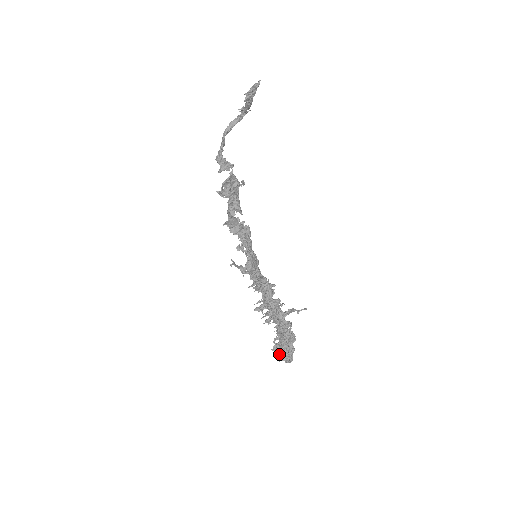
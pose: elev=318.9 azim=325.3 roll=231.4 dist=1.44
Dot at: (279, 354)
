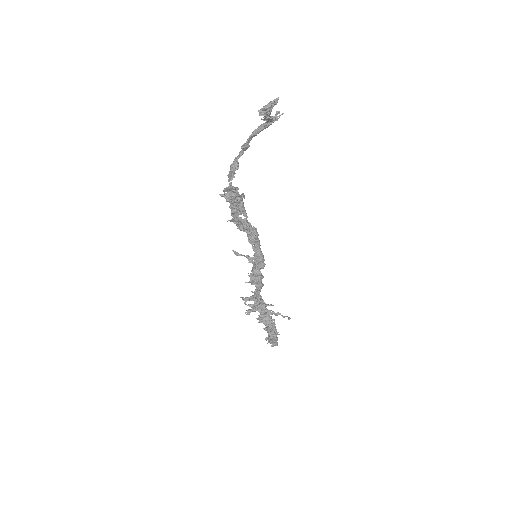
Dot at: (268, 335)
